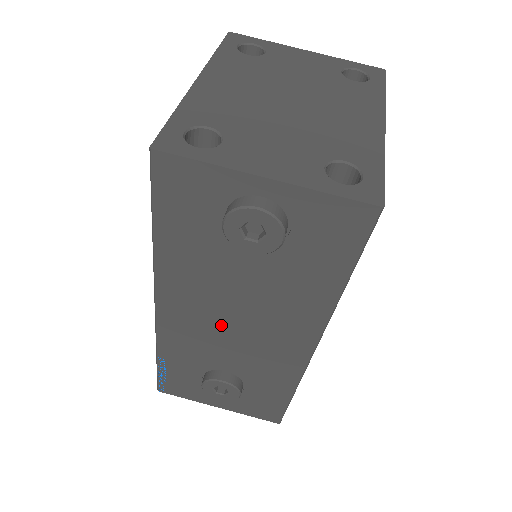
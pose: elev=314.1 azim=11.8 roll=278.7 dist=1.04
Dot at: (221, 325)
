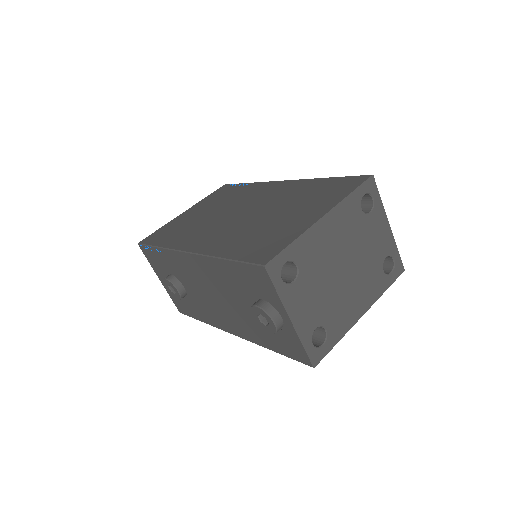
Dot at: (207, 289)
